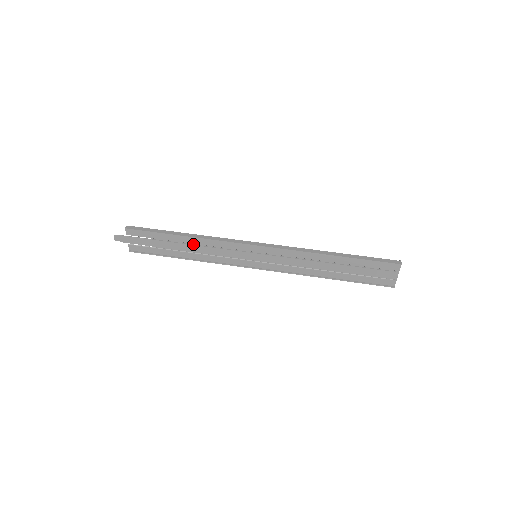
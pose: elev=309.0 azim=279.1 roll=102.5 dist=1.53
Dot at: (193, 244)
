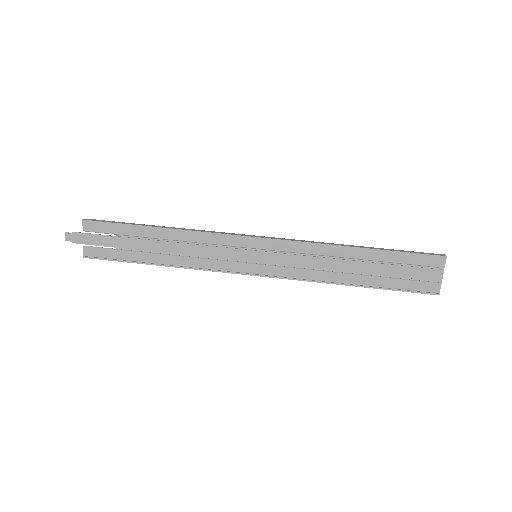
Dot at: (172, 241)
